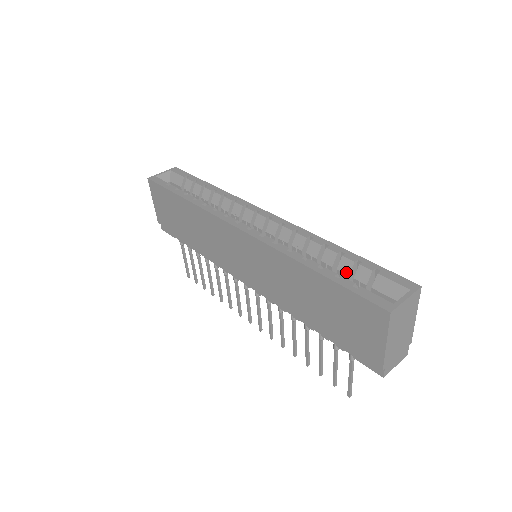
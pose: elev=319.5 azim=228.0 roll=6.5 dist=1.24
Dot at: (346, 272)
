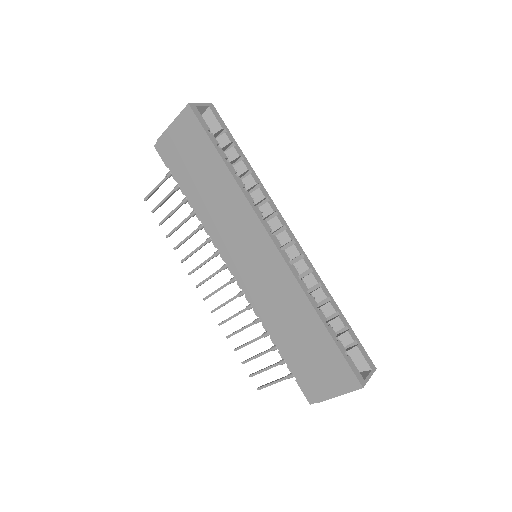
Dot at: (334, 329)
